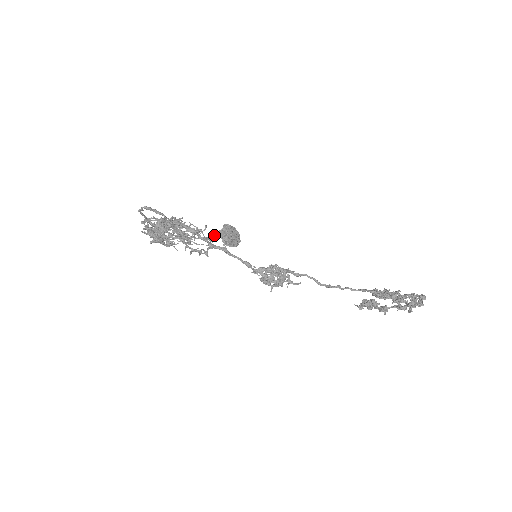
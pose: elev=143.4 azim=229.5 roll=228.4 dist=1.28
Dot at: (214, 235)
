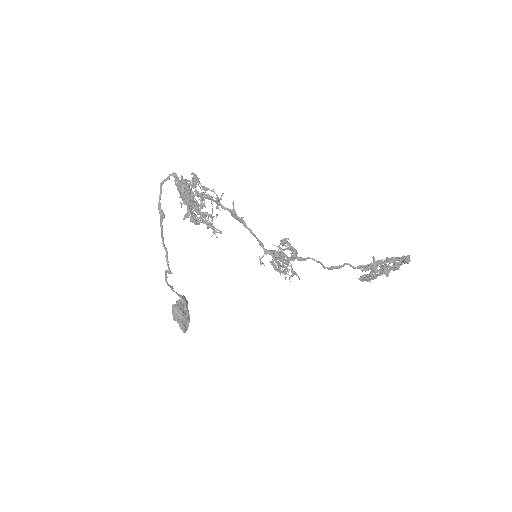
Dot at: occluded
